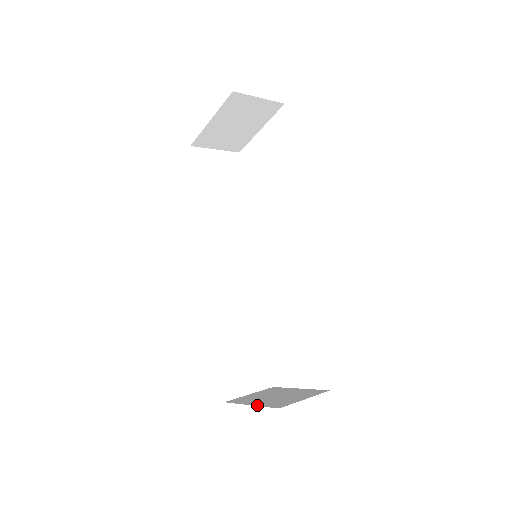
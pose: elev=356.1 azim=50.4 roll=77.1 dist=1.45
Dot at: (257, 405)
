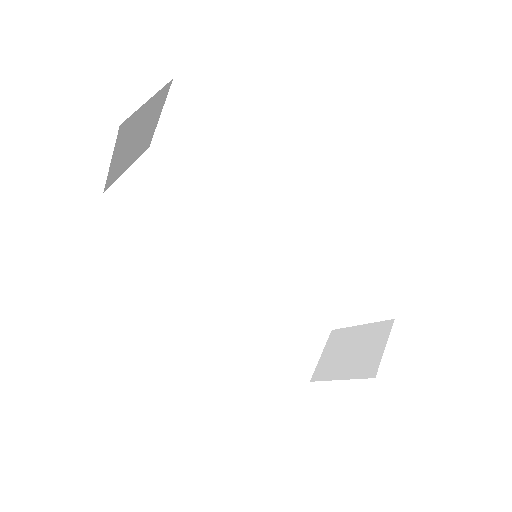
Dot at: (348, 378)
